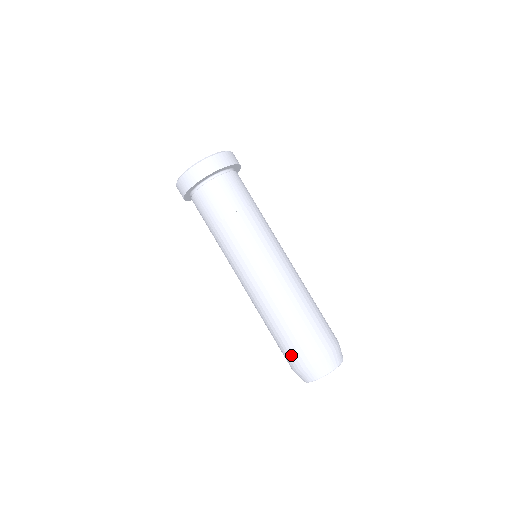
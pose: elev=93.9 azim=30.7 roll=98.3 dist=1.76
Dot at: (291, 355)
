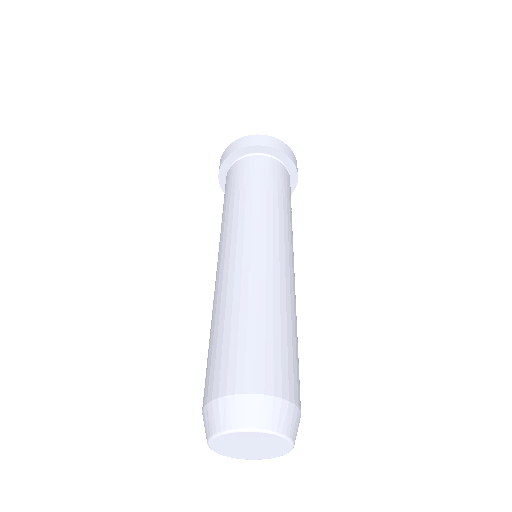
Dot at: (215, 372)
